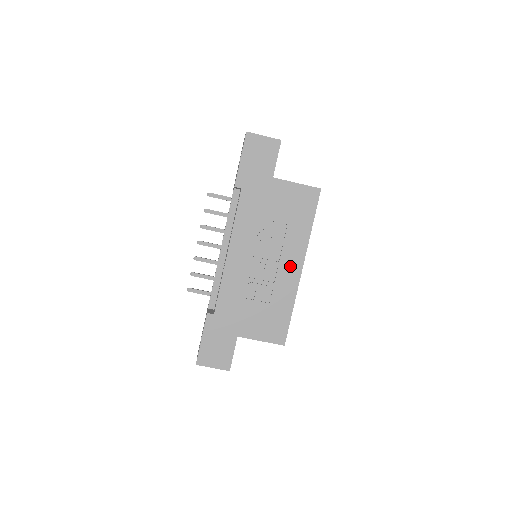
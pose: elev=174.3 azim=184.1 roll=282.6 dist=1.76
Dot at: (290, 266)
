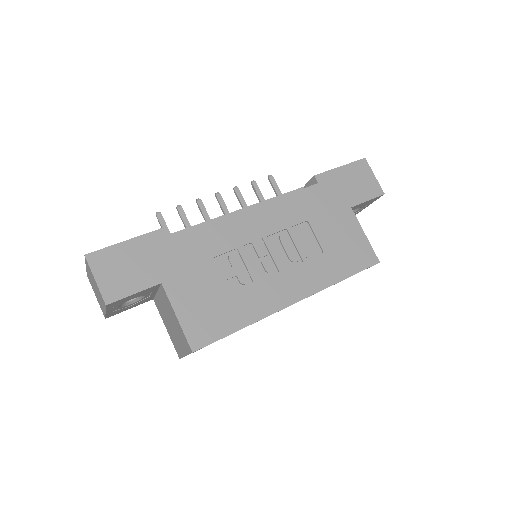
Dot at: (288, 286)
